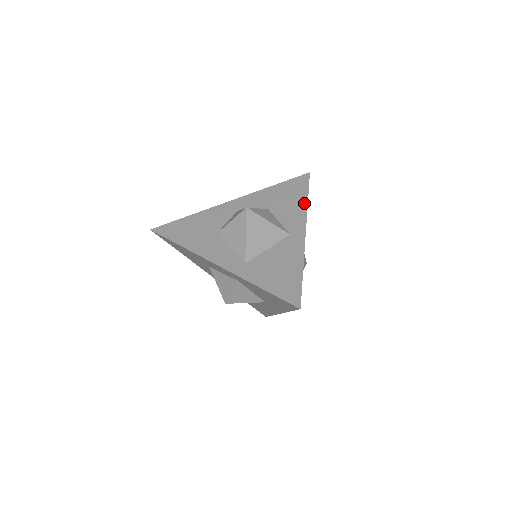
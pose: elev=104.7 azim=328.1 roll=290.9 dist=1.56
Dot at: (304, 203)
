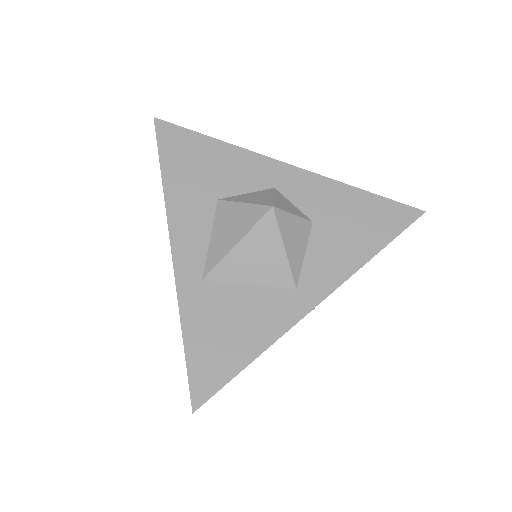
Dot at: (364, 256)
